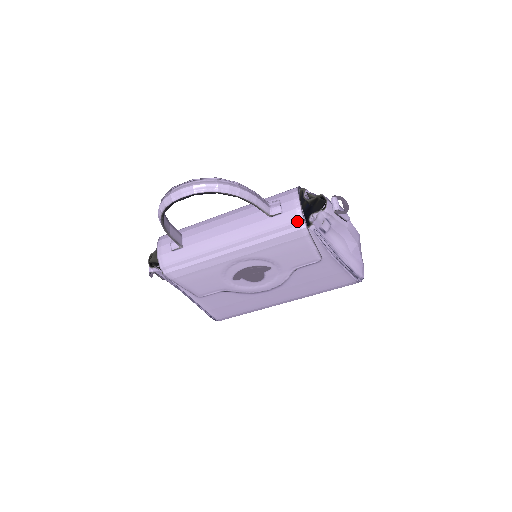
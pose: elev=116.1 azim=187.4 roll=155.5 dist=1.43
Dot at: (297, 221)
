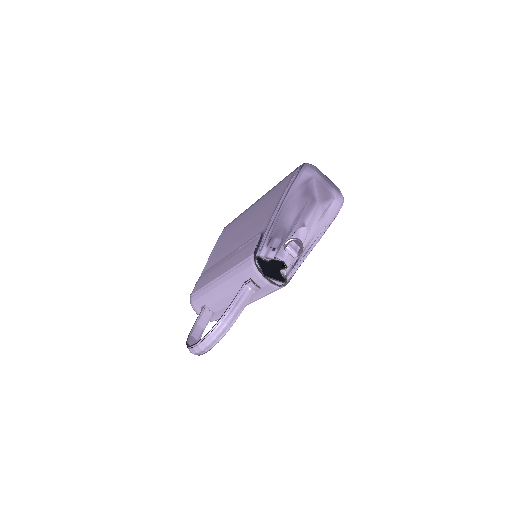
Dot at: occluded
